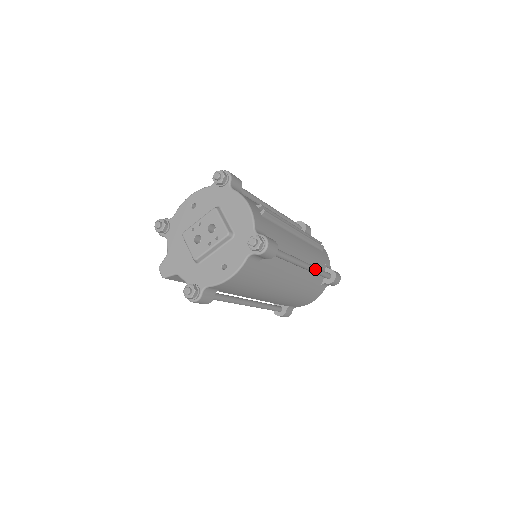
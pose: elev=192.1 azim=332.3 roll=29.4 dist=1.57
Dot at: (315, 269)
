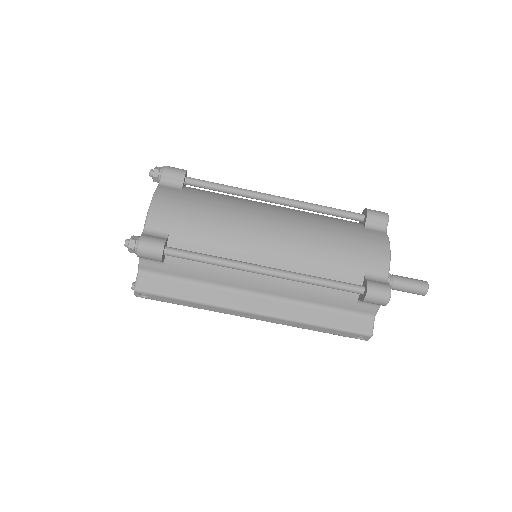
Dot at: (306, 203)
